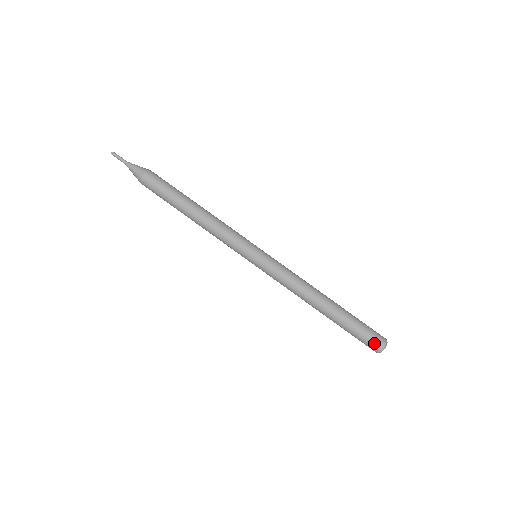
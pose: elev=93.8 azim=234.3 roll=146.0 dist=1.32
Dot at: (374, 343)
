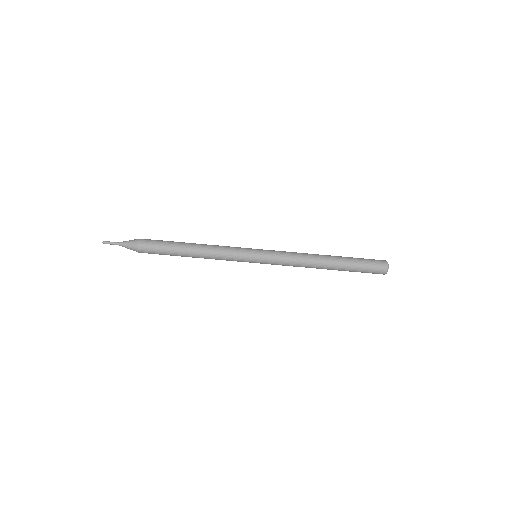
Dot at: (377, 273)
